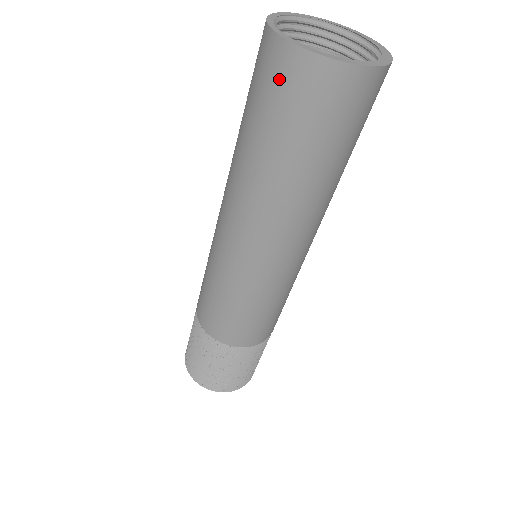
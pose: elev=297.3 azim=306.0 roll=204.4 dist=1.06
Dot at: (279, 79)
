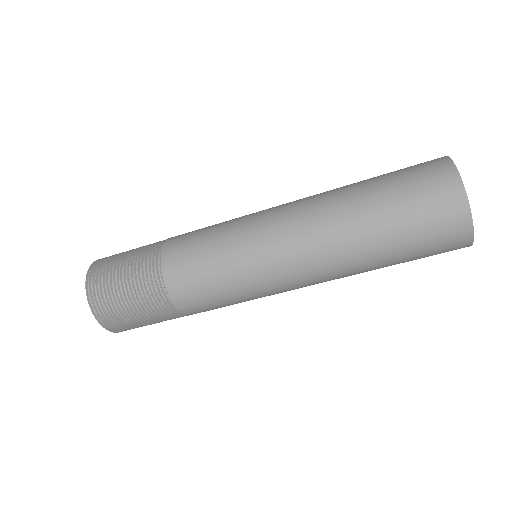
Dot at: (433, 184)
